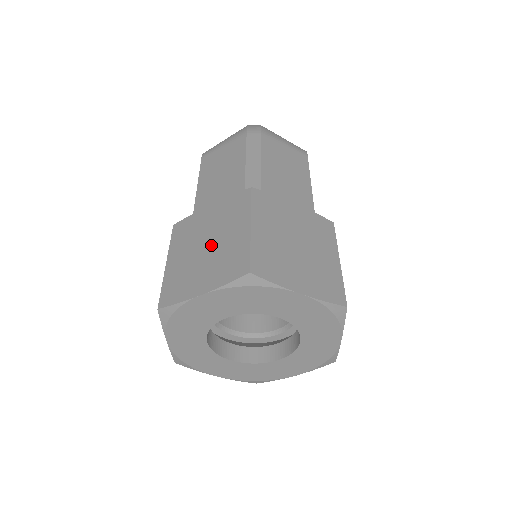
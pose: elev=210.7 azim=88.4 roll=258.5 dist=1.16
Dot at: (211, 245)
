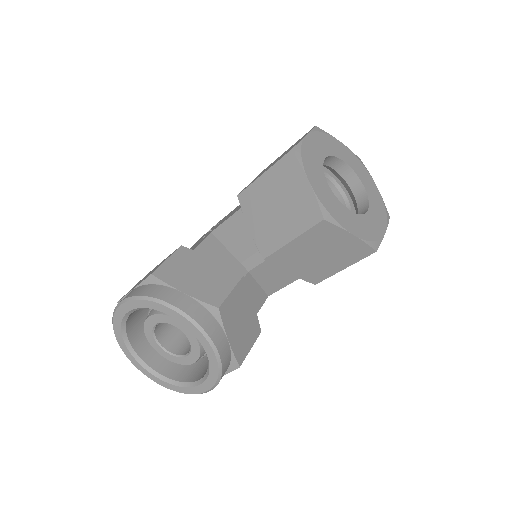
Dot at: occluded
